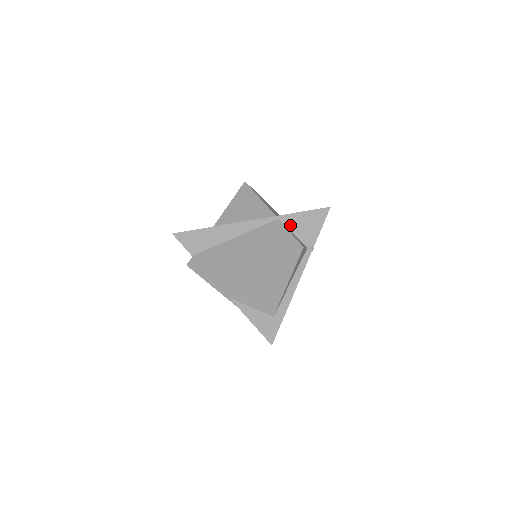
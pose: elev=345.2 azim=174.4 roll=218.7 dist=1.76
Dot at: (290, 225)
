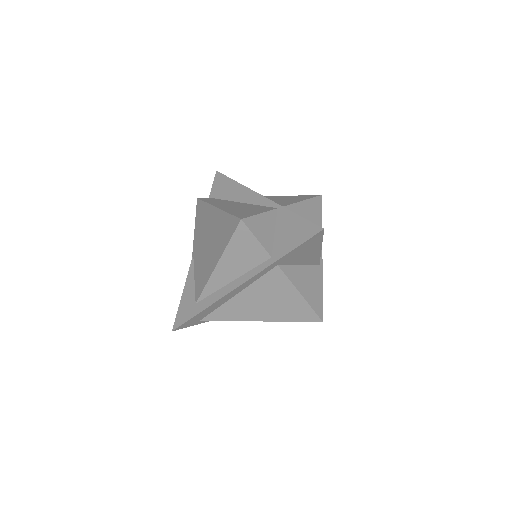
Dot at: (280, 222)
